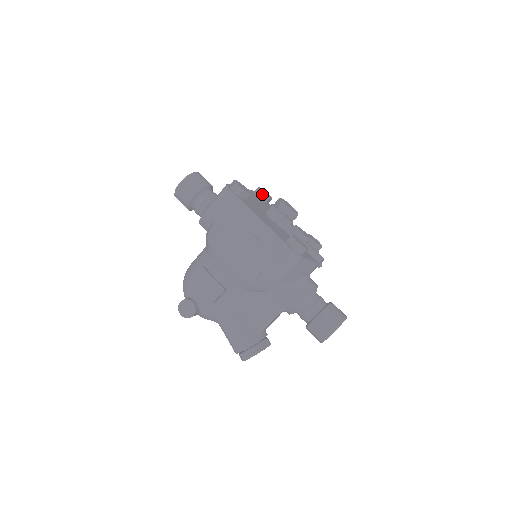
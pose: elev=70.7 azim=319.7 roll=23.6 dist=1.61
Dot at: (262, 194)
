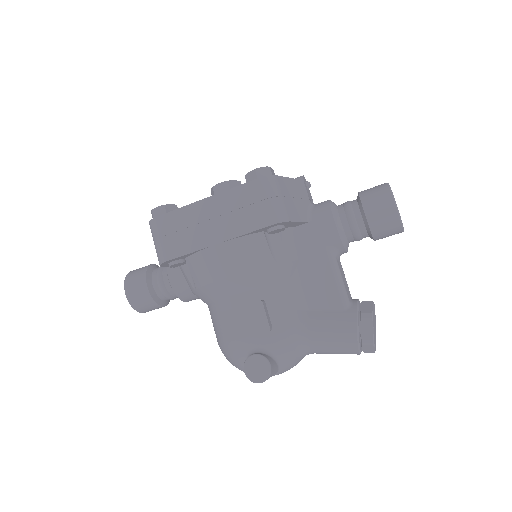
Dot at: occluded
